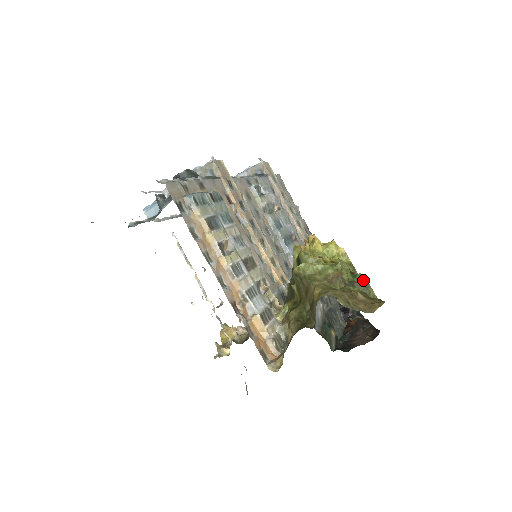
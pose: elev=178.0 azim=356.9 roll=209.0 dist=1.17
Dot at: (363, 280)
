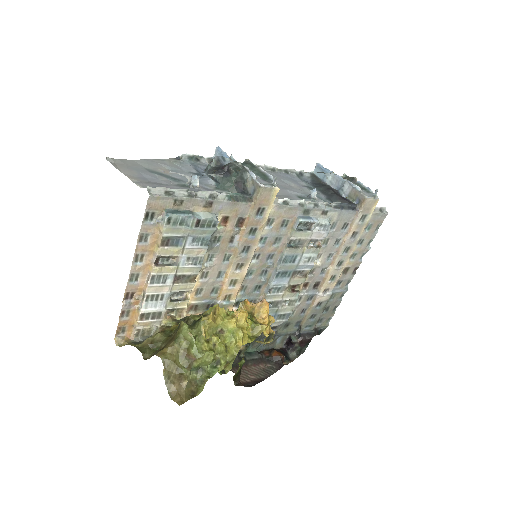
Dot at: (208, 377)
